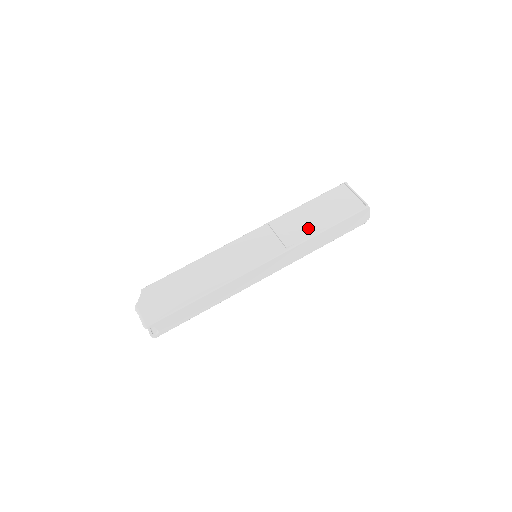
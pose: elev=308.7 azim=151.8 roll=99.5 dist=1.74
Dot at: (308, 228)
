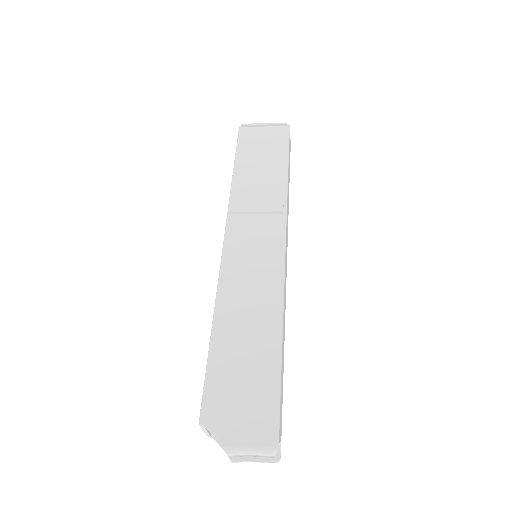
Dot at: (272, 182)
